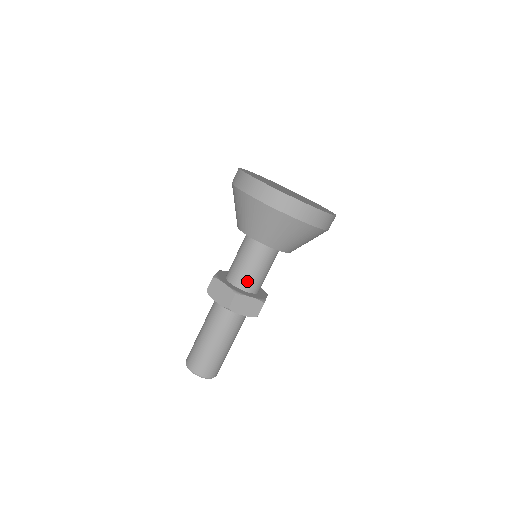
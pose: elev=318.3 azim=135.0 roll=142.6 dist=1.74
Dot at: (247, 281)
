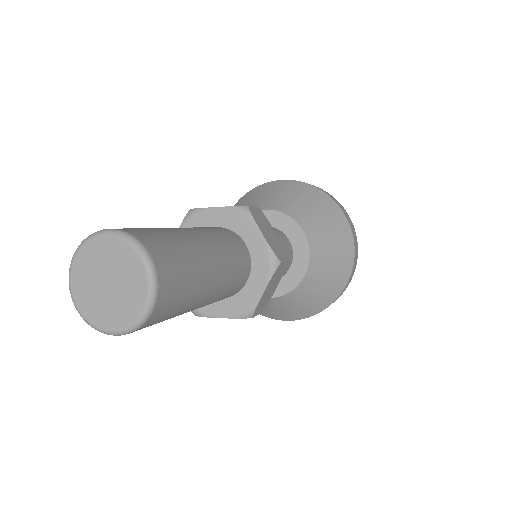
Dot at: occluded
